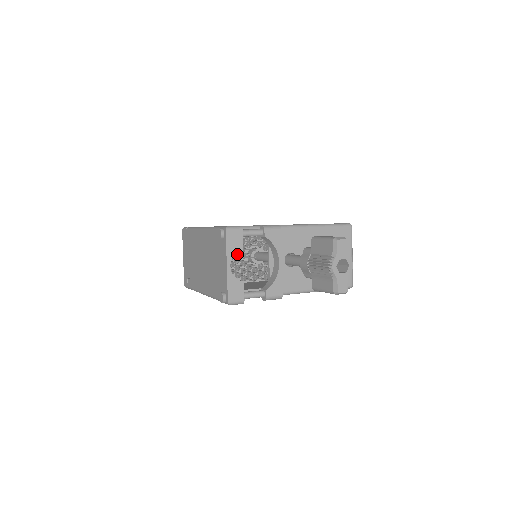
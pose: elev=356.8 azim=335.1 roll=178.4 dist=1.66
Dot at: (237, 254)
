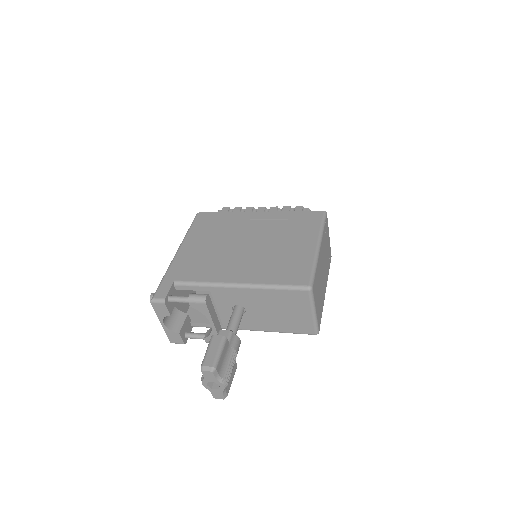
Dot at: occluded
